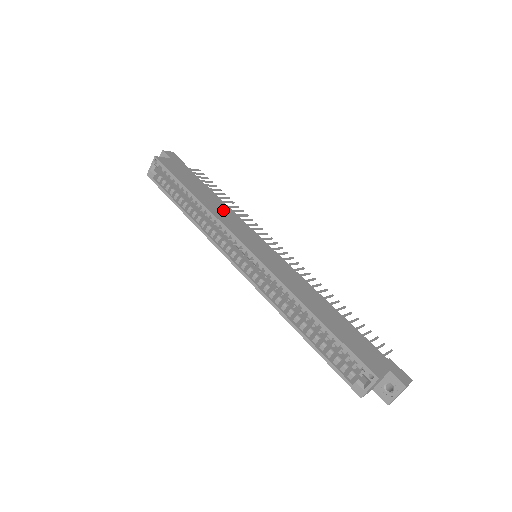
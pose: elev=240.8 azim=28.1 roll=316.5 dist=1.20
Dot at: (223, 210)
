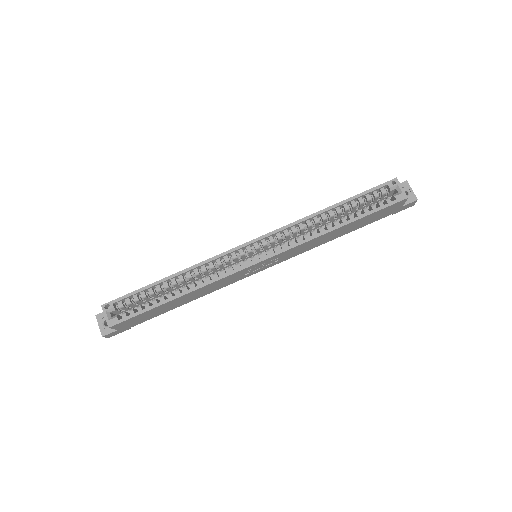
Dot at: occluded
